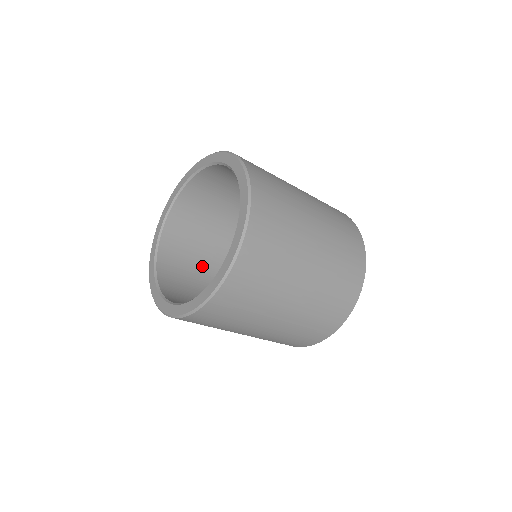
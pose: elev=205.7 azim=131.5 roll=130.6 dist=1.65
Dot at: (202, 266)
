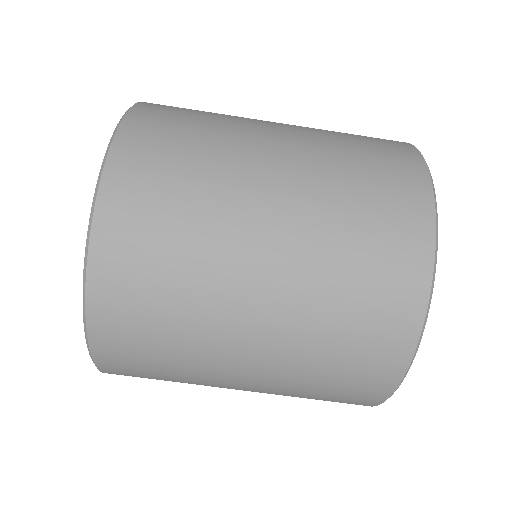
Dot at: occluded
